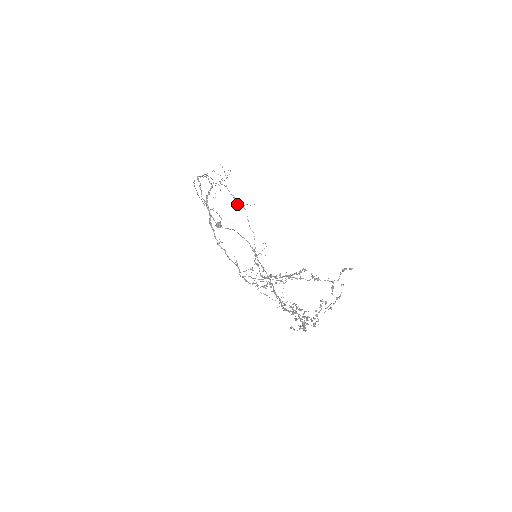
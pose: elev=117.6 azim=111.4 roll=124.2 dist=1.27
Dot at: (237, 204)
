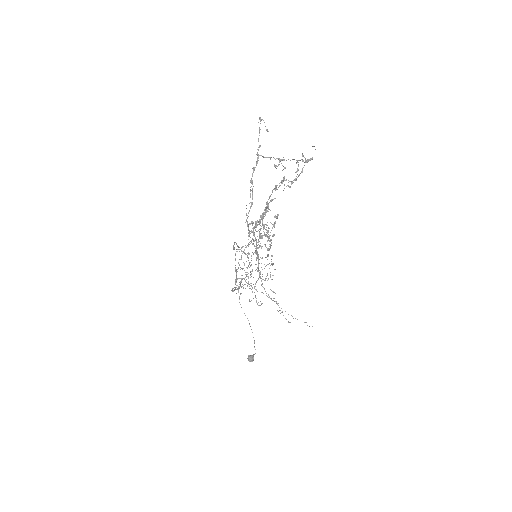
Dot at: occluded
